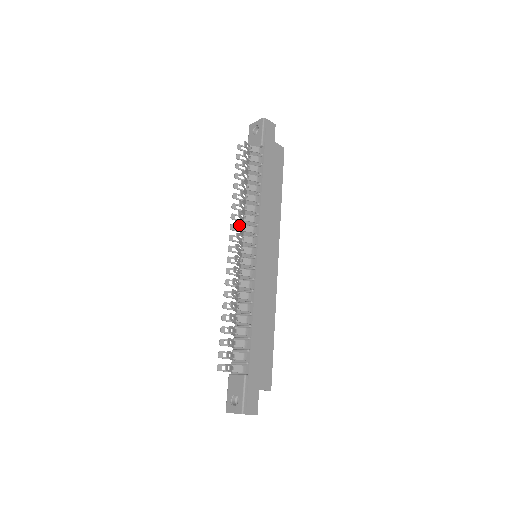
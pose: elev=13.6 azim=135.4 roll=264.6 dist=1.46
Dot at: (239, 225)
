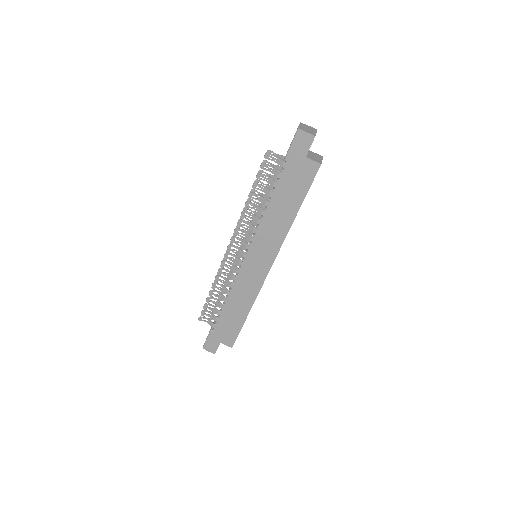
Dot at: (237, 230)
